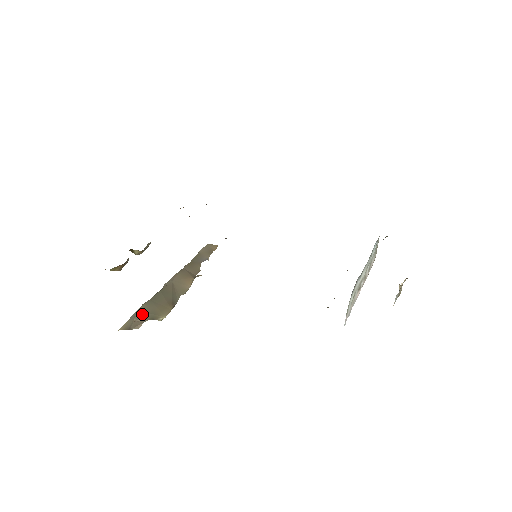
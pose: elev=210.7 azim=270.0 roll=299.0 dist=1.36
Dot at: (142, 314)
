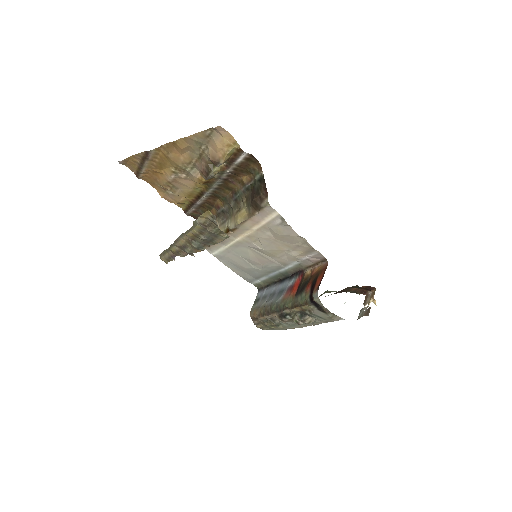
Dot at: (207, 222)
